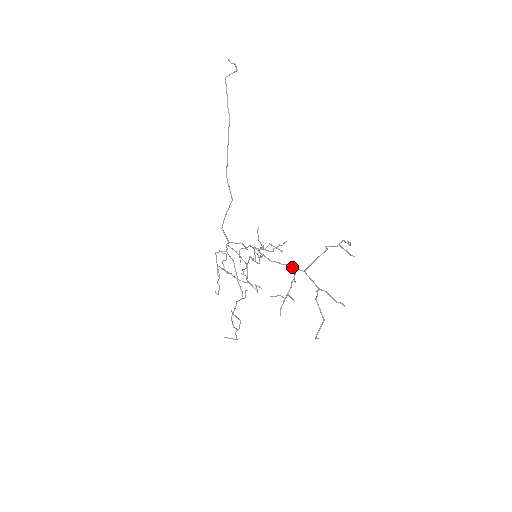
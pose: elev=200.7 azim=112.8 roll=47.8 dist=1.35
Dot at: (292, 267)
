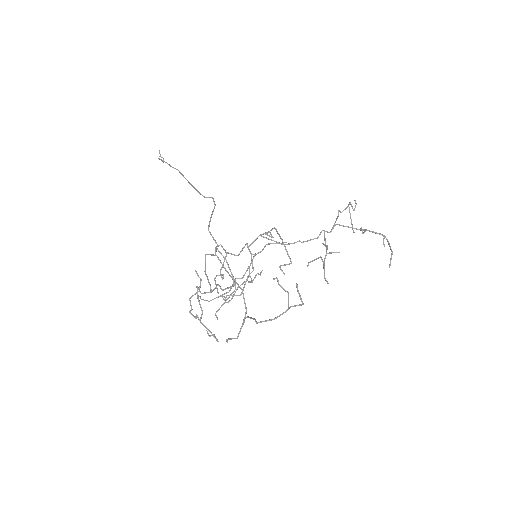
Dot at: occluded
